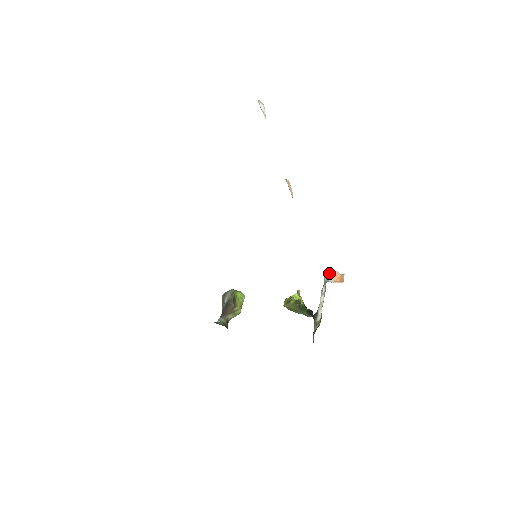
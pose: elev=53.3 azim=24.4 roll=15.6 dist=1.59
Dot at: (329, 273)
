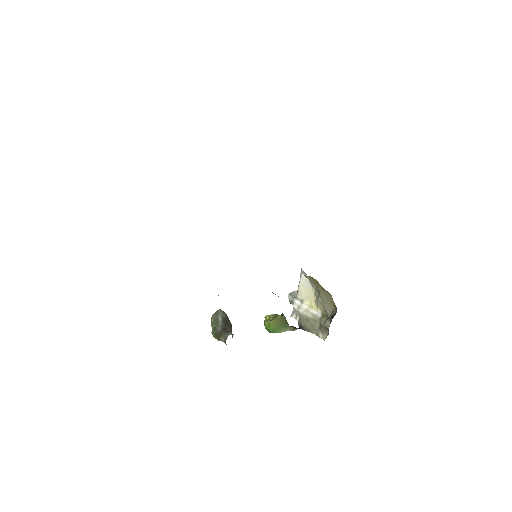
Dot at: (290, 293)
